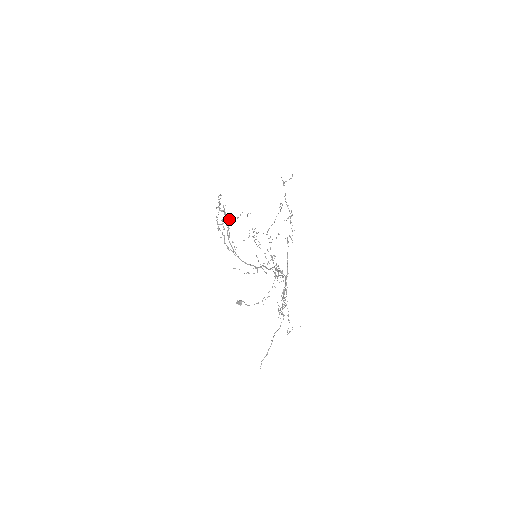
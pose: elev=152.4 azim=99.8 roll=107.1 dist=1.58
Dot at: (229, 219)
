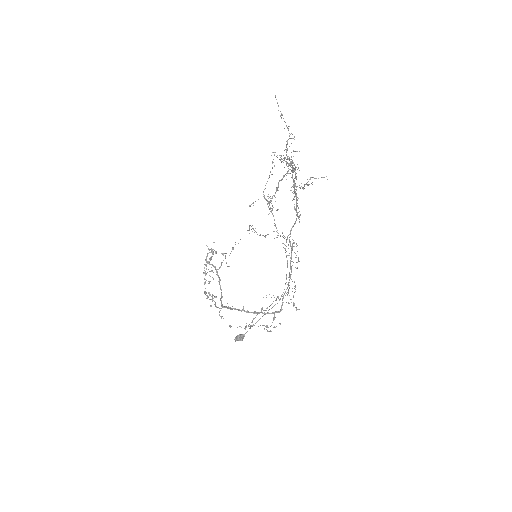
Dot at: (219, 267)
